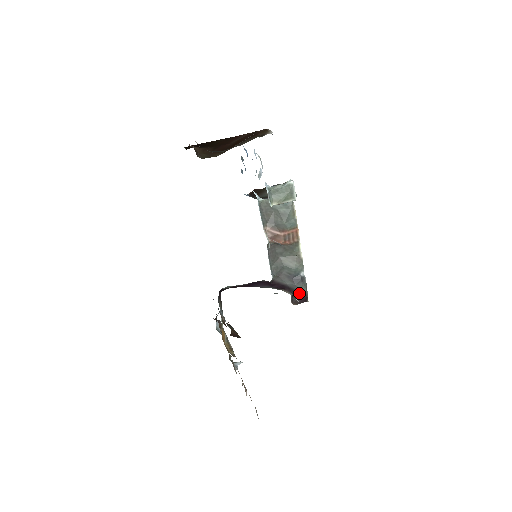
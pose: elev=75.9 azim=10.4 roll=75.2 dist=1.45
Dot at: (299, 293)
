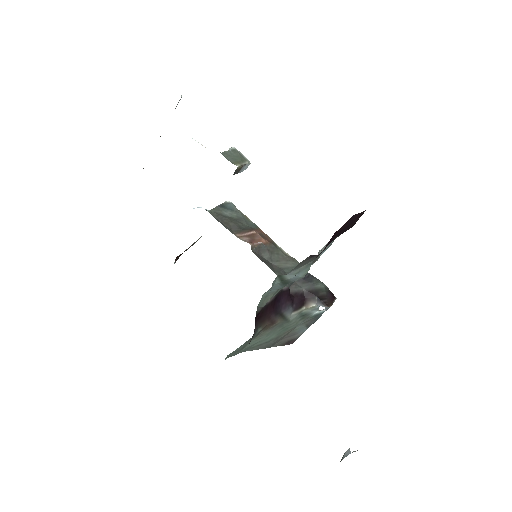
Dot at: (322, 291)
